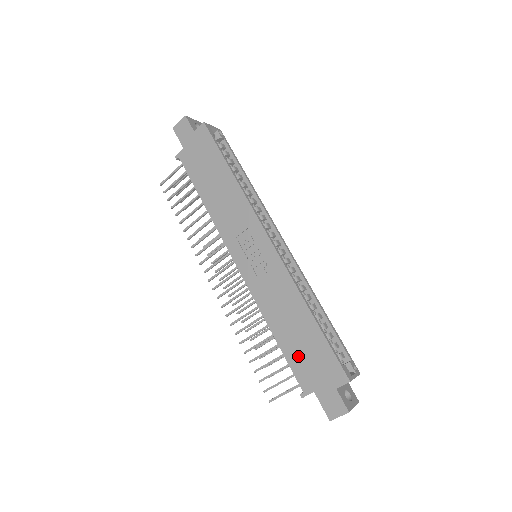
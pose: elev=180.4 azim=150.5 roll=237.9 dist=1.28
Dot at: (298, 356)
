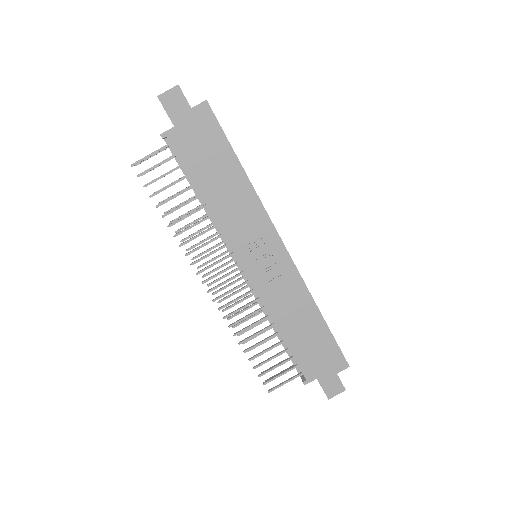
Dot at: (304, 351)
